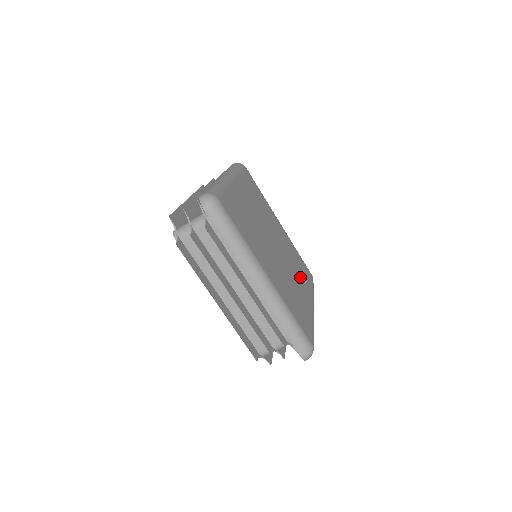
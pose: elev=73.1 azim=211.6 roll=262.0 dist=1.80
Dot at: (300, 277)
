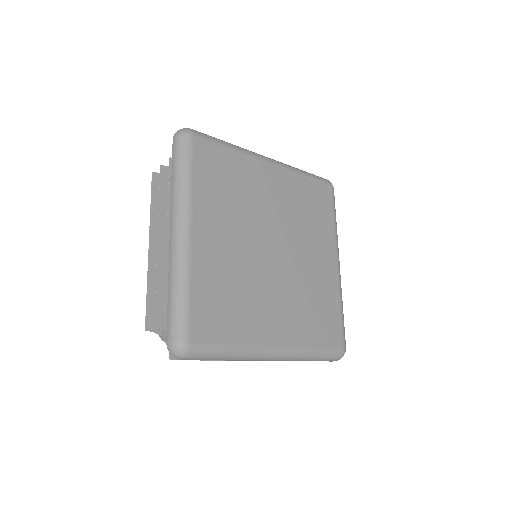
Dot at: (294, 312)
